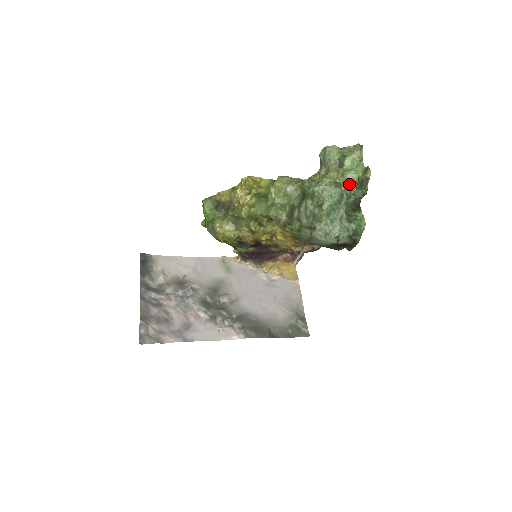
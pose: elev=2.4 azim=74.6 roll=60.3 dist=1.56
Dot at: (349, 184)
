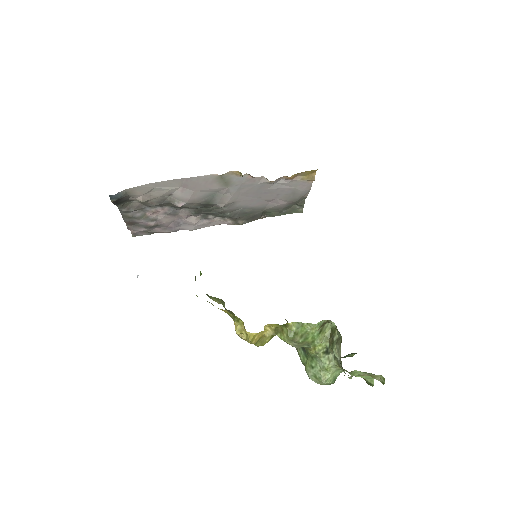
Dot at: occluded
